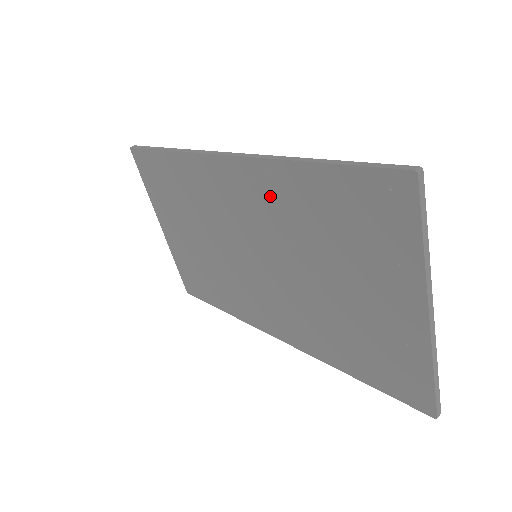
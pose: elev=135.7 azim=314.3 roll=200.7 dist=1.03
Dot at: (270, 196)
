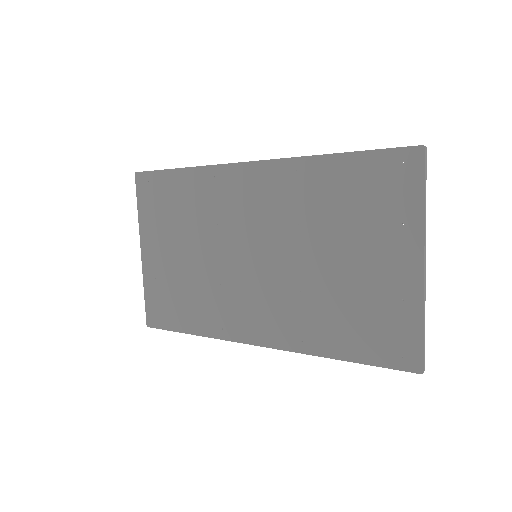
Dot at: (290, 190)
